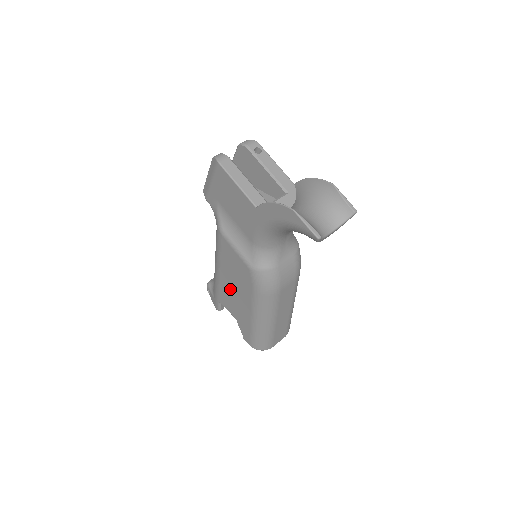
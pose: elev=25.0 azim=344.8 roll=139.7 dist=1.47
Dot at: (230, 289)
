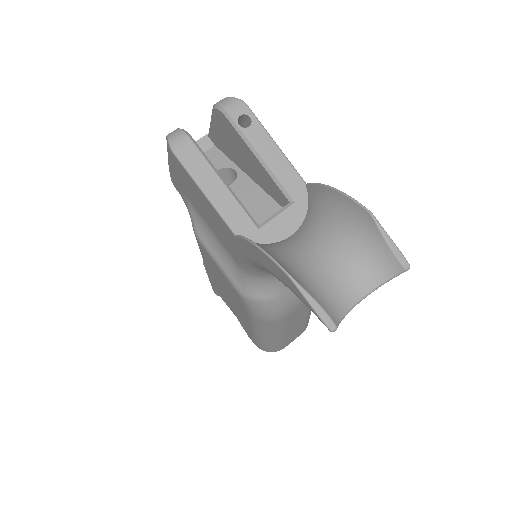
Dot at: (223, 291)
